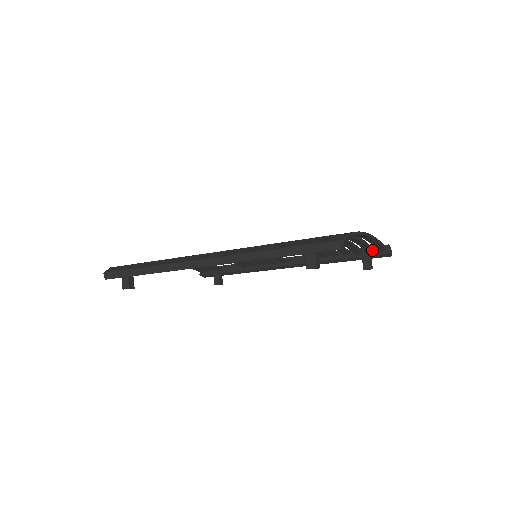
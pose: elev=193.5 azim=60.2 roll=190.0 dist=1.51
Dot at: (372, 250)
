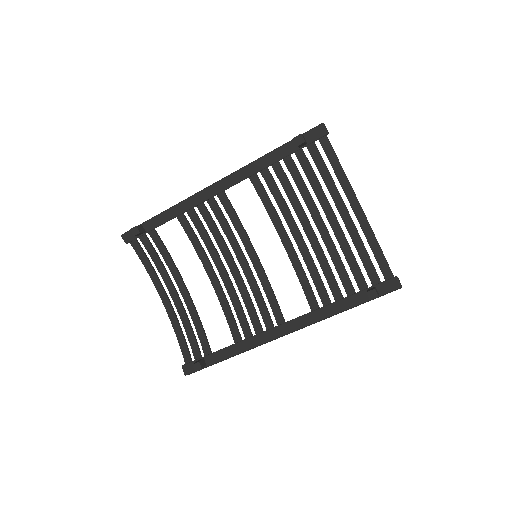
Dot at: (378, 278)
